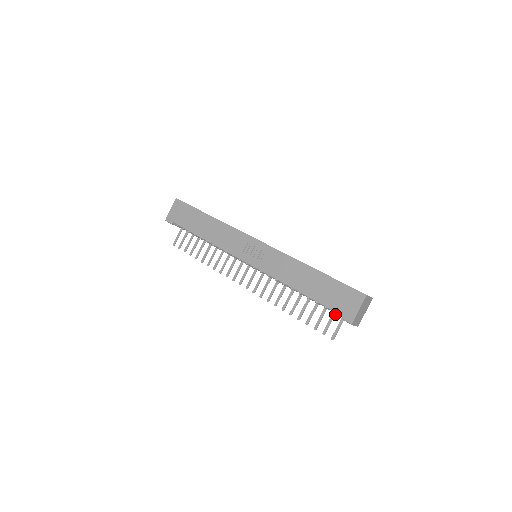
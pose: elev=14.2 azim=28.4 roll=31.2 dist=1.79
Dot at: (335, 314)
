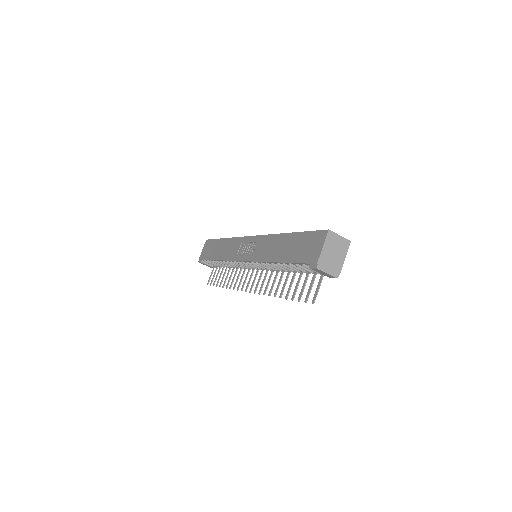
Dot at: (315, 275)
